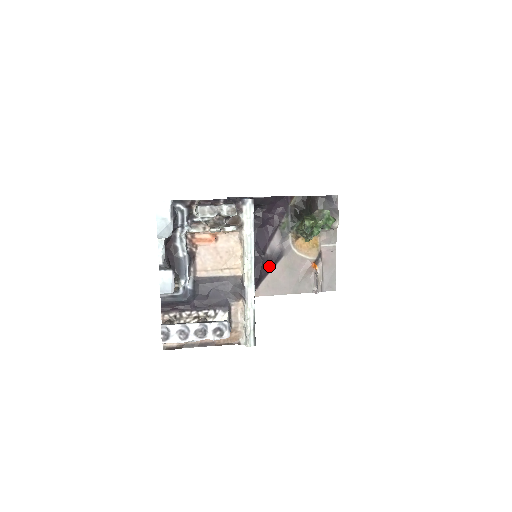
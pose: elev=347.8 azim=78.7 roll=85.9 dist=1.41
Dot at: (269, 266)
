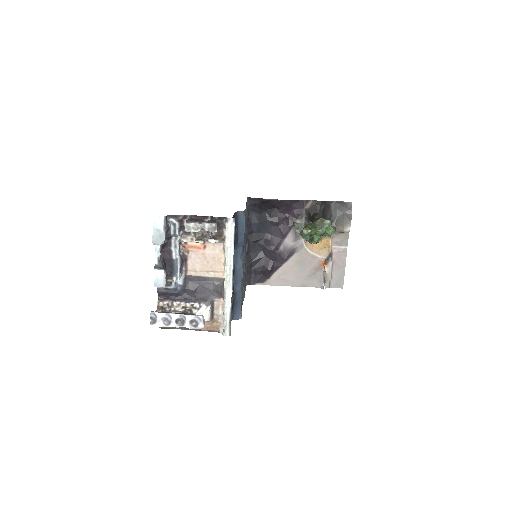
Dot at: (281, 260)
